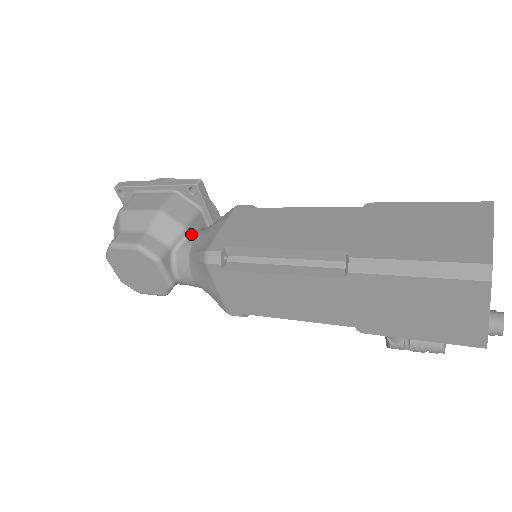
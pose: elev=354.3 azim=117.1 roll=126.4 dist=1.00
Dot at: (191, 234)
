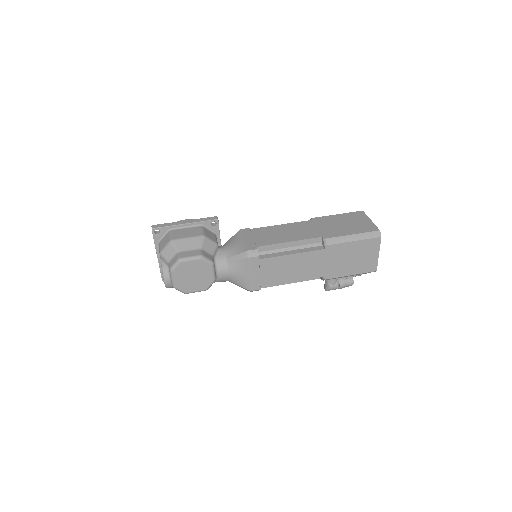
Dot at: (220, 248)
